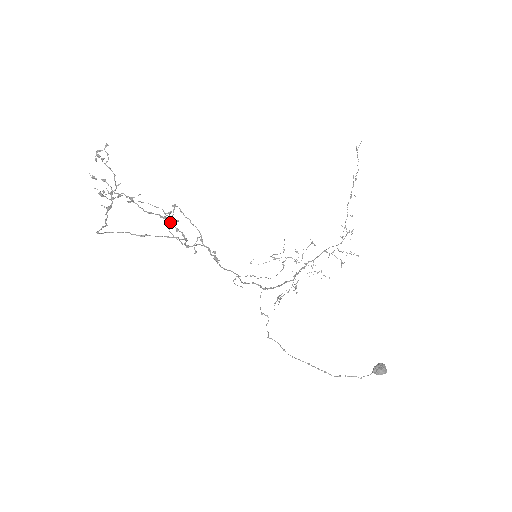
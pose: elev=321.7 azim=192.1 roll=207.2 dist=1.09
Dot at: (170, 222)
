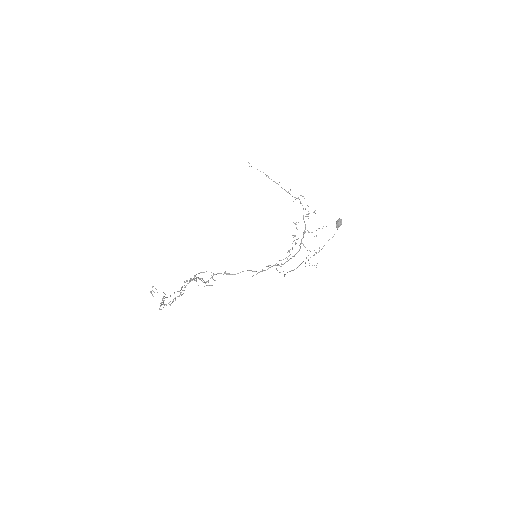
Dot at: (190, 280)
